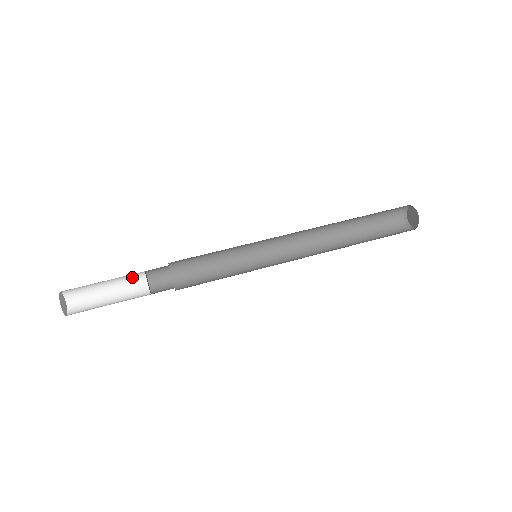
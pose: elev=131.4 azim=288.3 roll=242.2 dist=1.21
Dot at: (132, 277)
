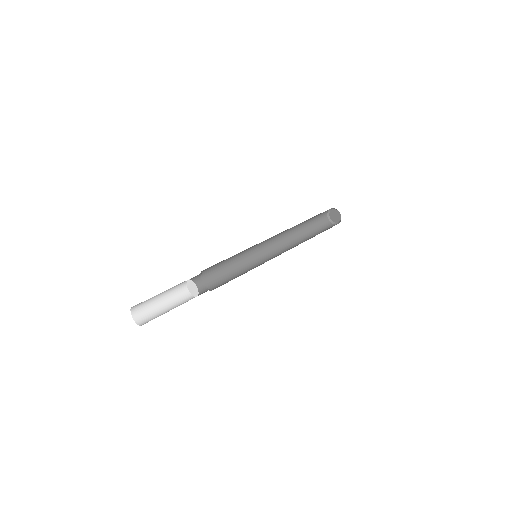
Dot at: (181, 298)
